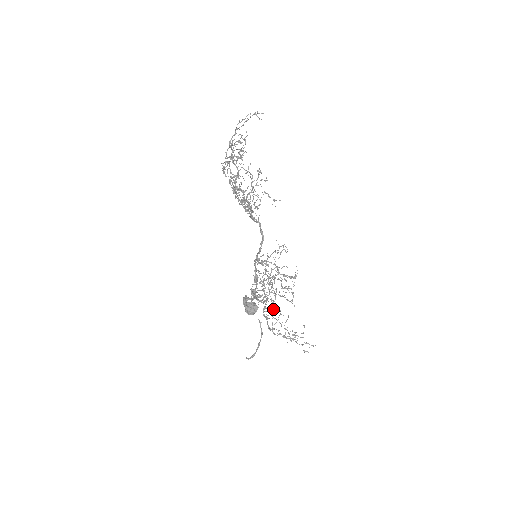
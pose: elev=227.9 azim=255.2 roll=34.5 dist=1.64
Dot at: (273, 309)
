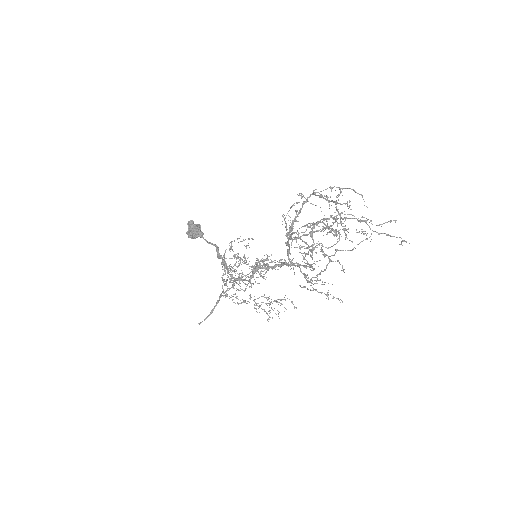
Dot at: occluded
